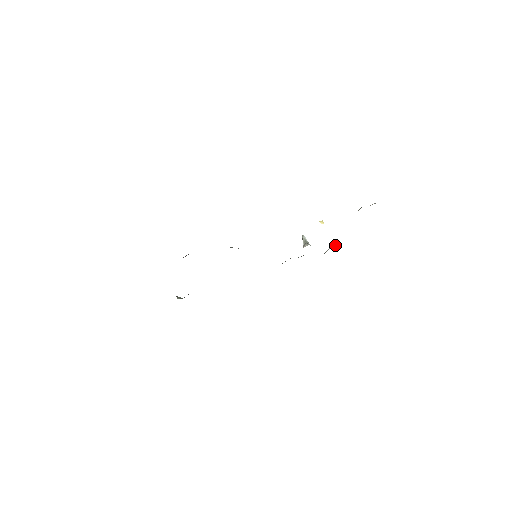
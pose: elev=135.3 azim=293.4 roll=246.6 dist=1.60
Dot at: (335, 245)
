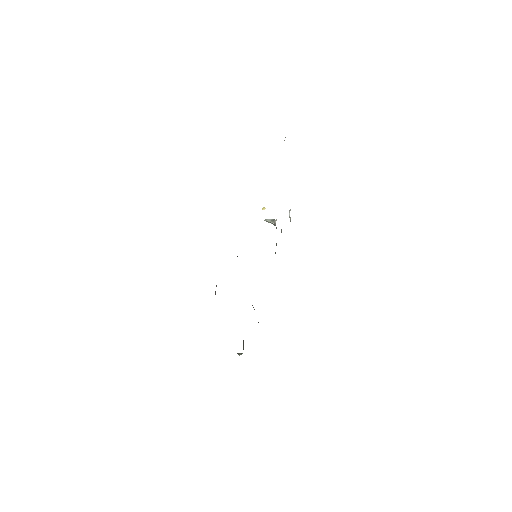
Dot at: (290, 209)
